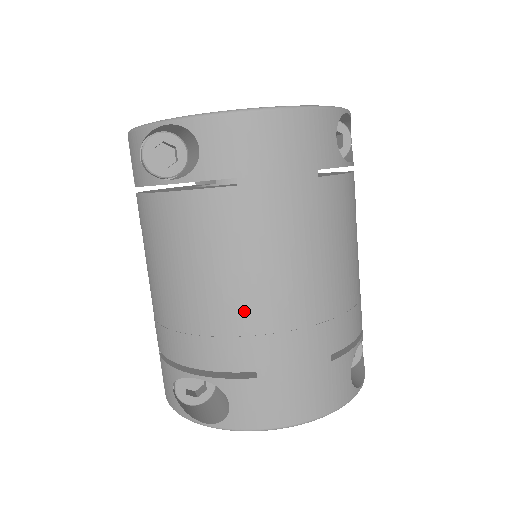
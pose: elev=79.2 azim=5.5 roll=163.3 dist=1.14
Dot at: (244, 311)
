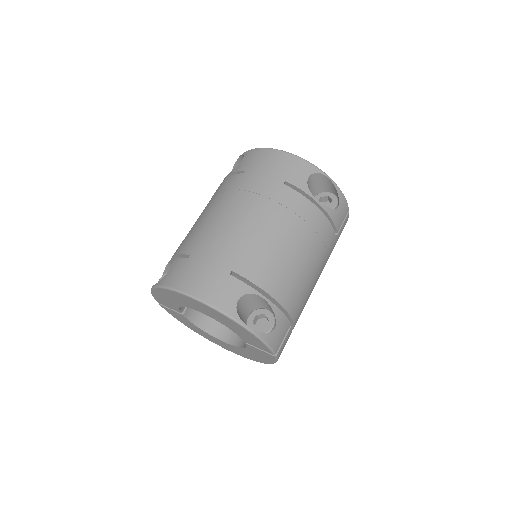
Dot at: (208, 225)
